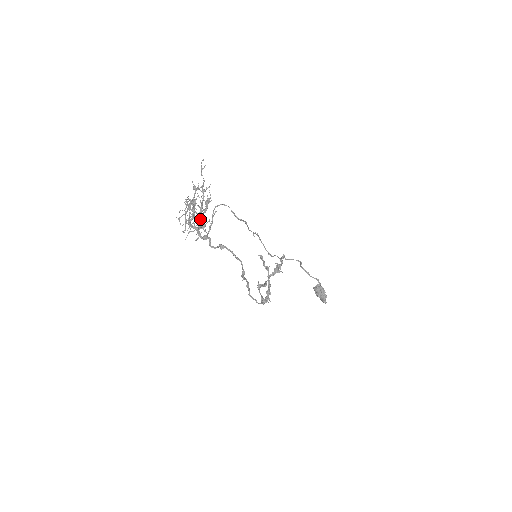
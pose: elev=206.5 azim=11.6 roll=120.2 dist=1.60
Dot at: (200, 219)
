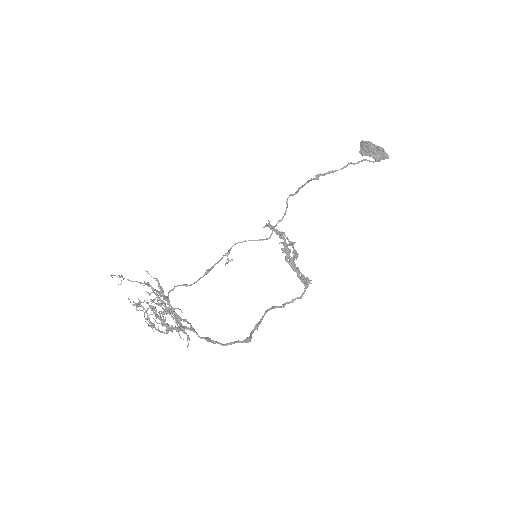
Dot at: occluded
